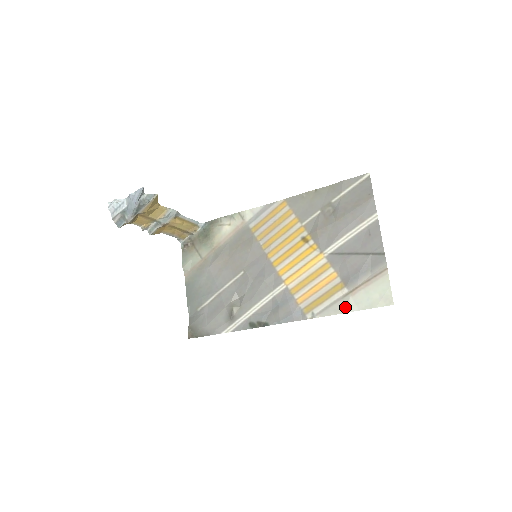
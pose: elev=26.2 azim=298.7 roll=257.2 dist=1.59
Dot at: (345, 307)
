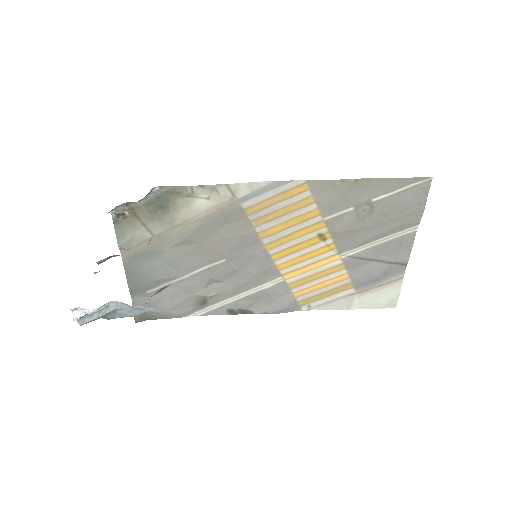
Dot at: (348, 305)
